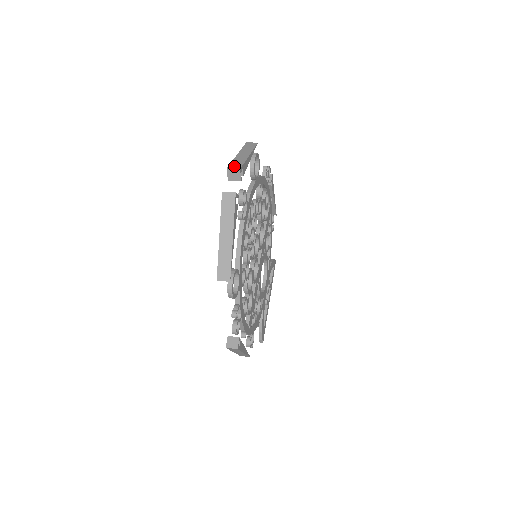
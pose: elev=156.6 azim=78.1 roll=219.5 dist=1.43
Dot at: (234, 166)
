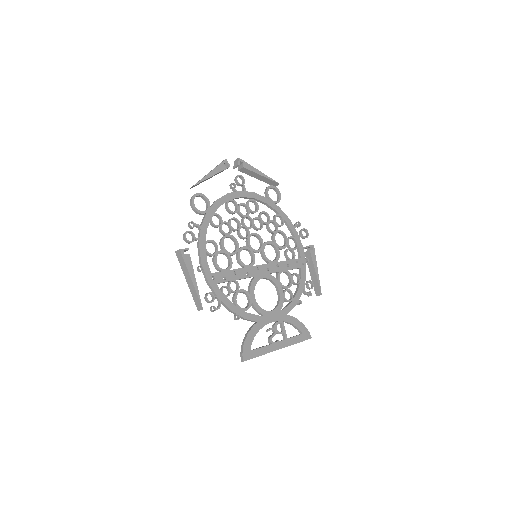
Dot at: occluded
